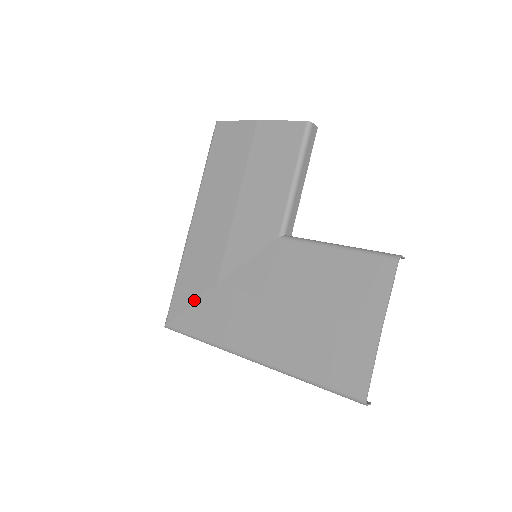
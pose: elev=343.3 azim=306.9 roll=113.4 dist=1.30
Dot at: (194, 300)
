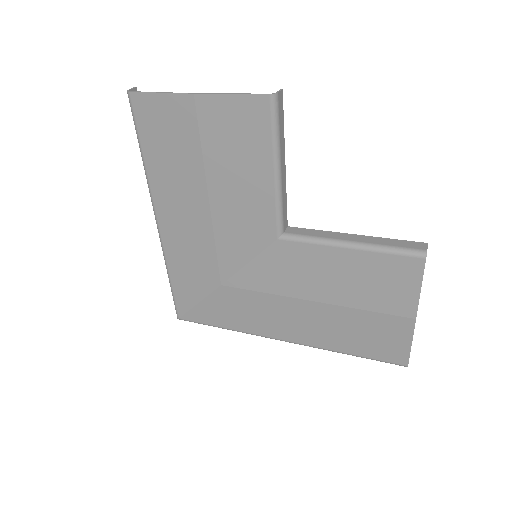
Dot at: (201, 299)
